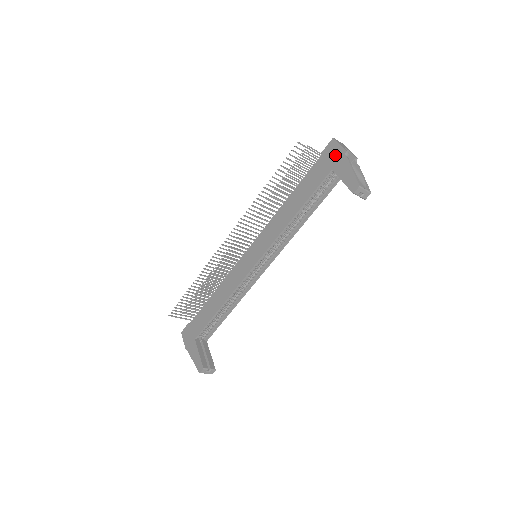
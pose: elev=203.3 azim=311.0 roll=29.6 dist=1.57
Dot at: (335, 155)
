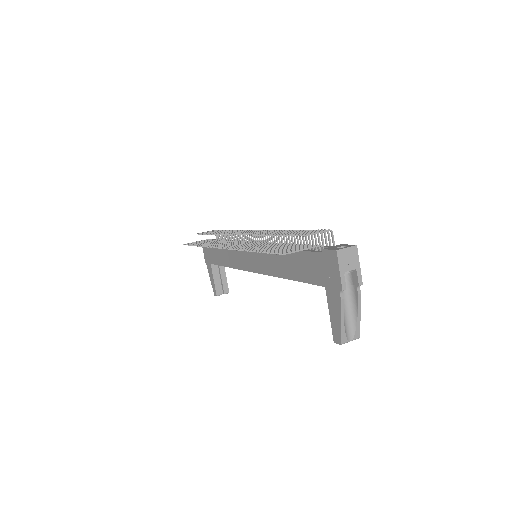
Dot at: (332, 276)
